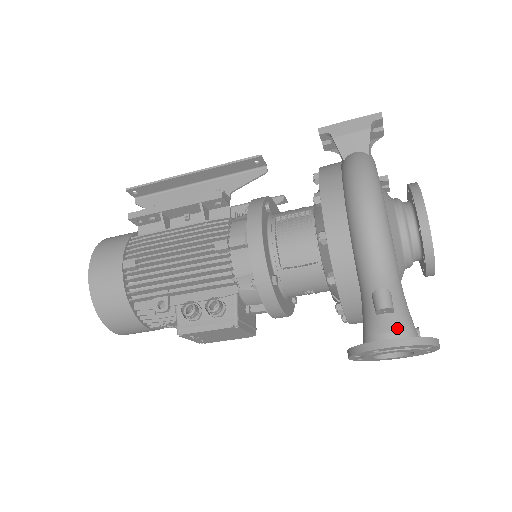
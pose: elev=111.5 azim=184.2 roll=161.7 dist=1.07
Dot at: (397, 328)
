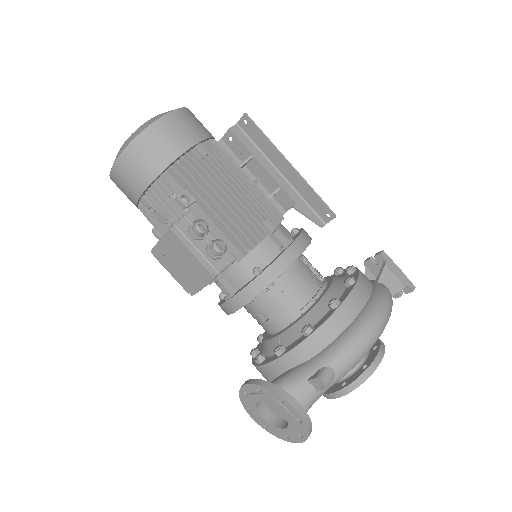
Dot at: (304, 402)
